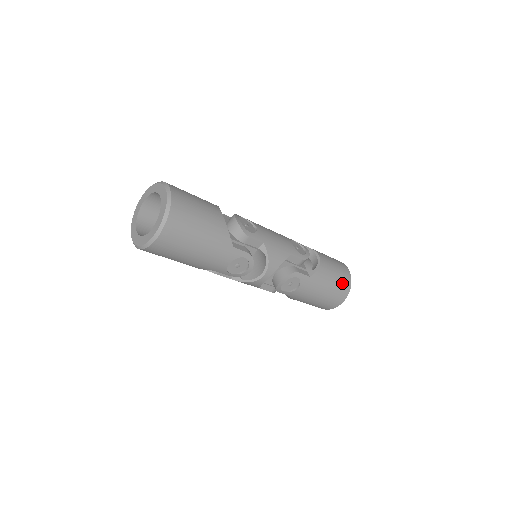
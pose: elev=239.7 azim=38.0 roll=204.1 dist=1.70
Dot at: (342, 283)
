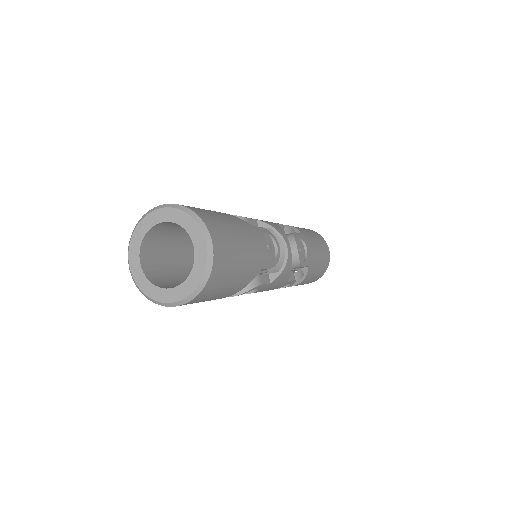
Dot at: (313, 232)
